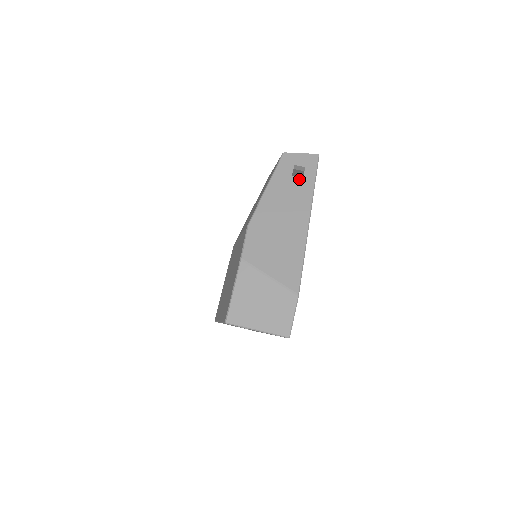
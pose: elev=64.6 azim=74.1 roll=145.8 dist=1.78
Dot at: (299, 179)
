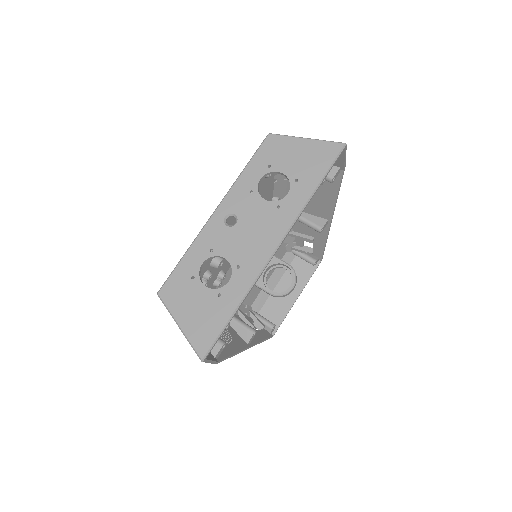
Dot at: occluded
